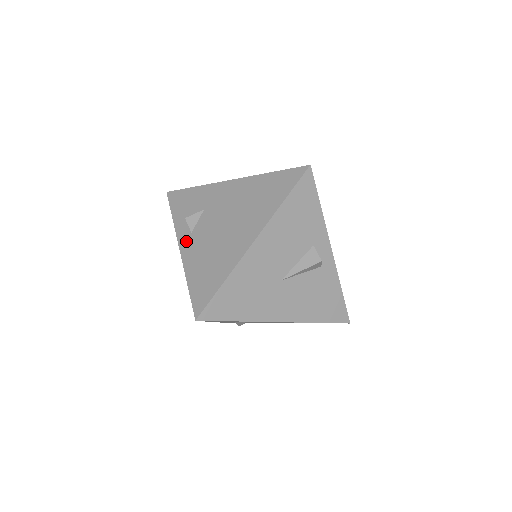
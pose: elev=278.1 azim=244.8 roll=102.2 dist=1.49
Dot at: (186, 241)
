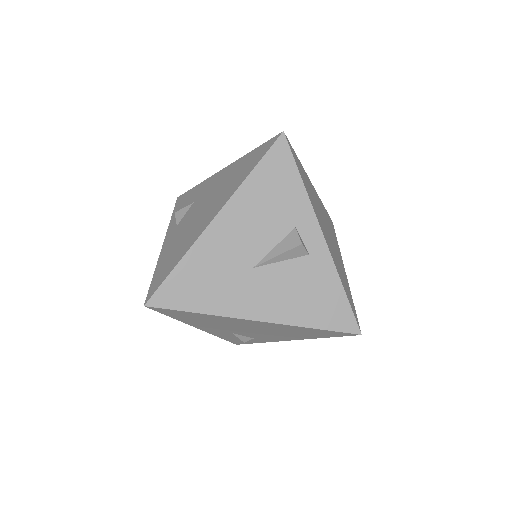
Dot at: (170, 234)
